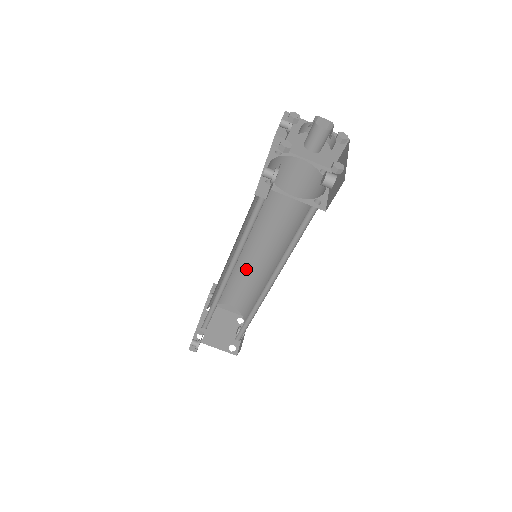
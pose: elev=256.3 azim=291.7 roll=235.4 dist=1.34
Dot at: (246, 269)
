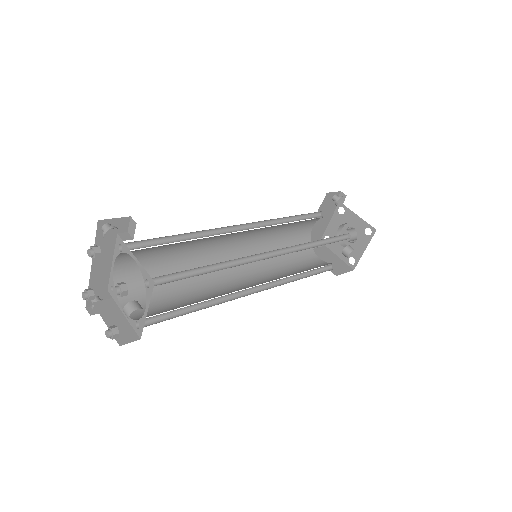
Dot at: (202, 289)
